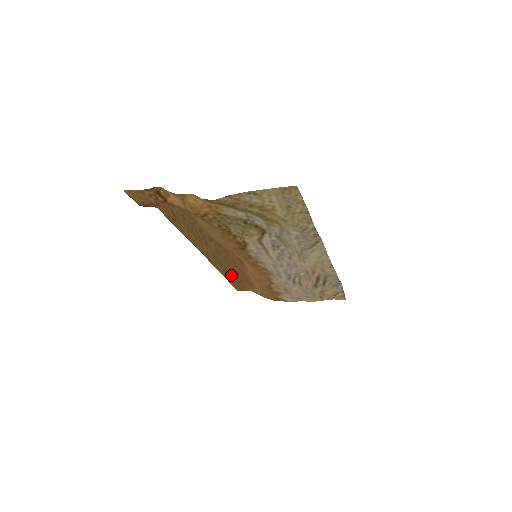
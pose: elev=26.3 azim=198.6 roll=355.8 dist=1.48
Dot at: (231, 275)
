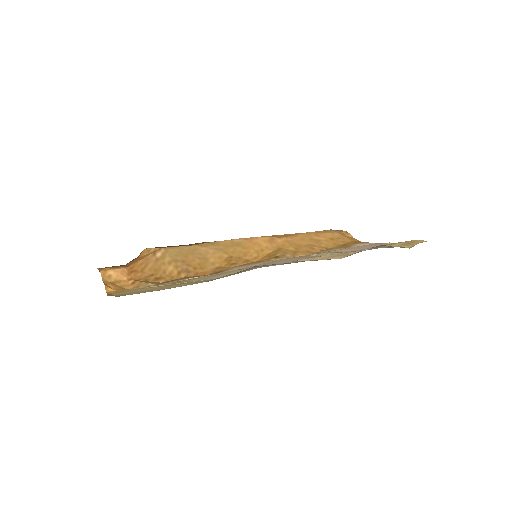
Dot at: occluded
